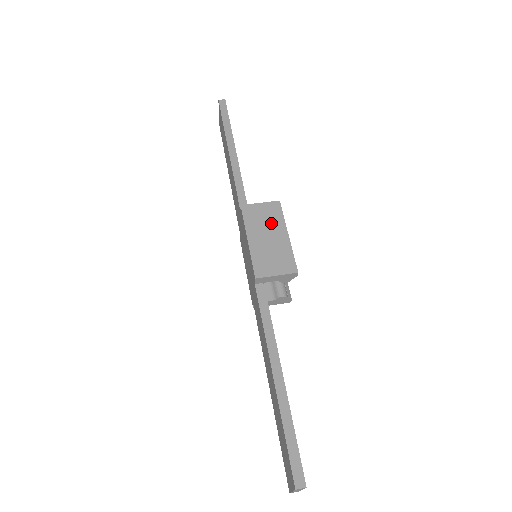
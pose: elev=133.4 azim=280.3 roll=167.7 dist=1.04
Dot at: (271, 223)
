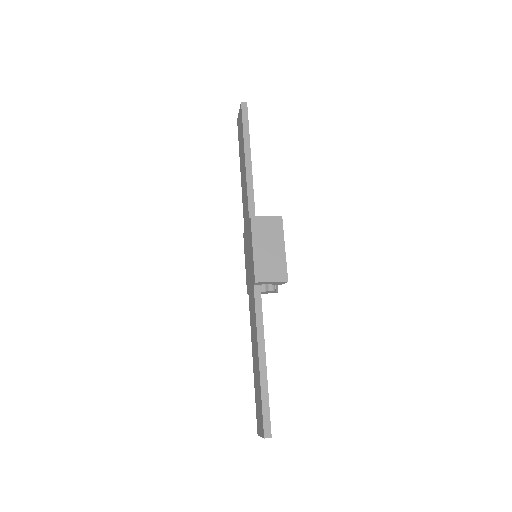
Dot at: (273, 235)
